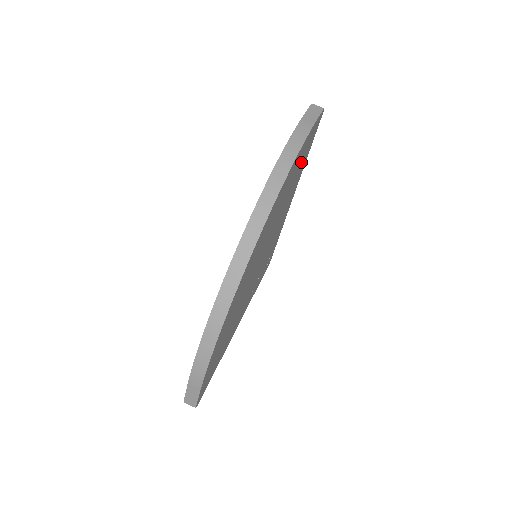
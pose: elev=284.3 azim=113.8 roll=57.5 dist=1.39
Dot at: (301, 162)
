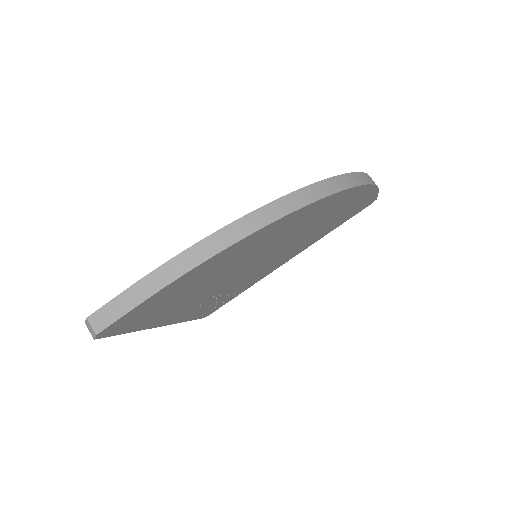
Dot at: (341, 218)
